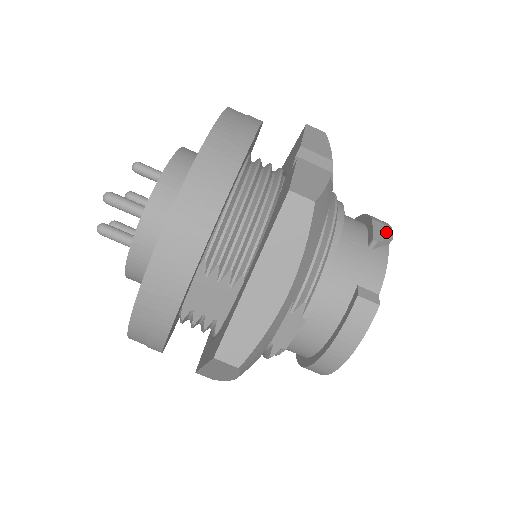
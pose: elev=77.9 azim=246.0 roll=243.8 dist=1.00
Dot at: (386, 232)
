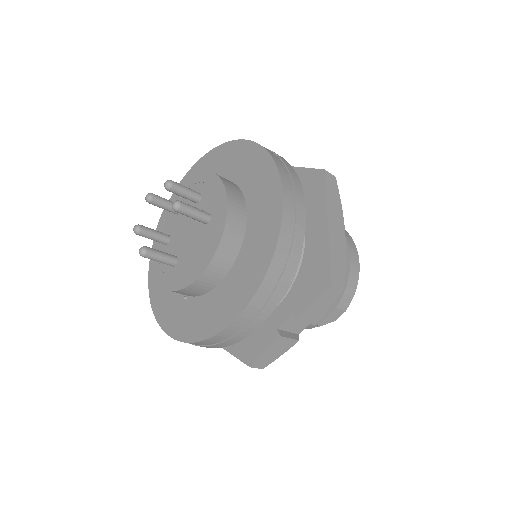
Dot at: (336, 317)
